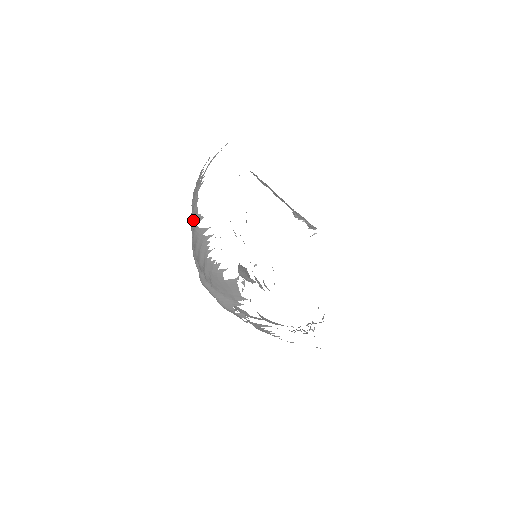
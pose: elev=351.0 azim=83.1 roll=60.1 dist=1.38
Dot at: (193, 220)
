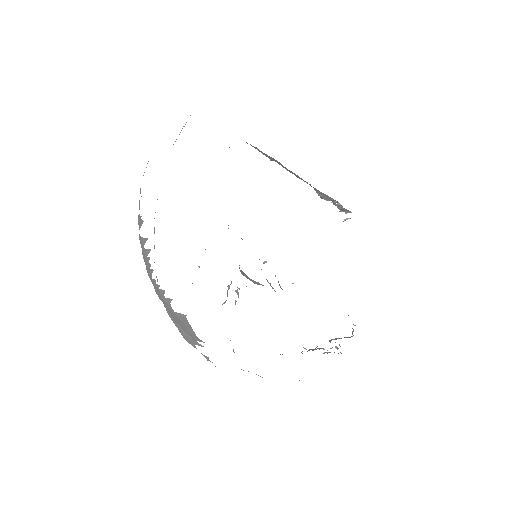
Dot at: (138, 222)
